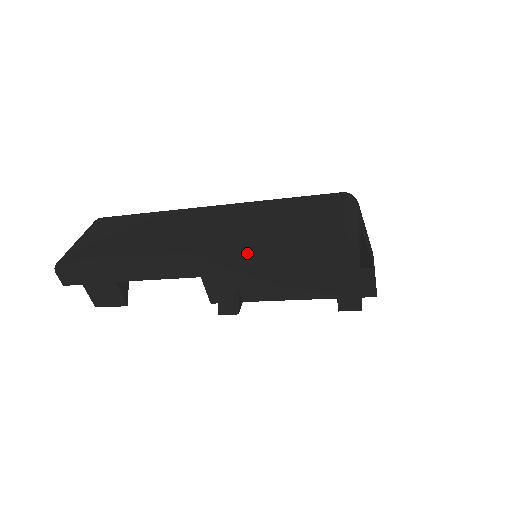
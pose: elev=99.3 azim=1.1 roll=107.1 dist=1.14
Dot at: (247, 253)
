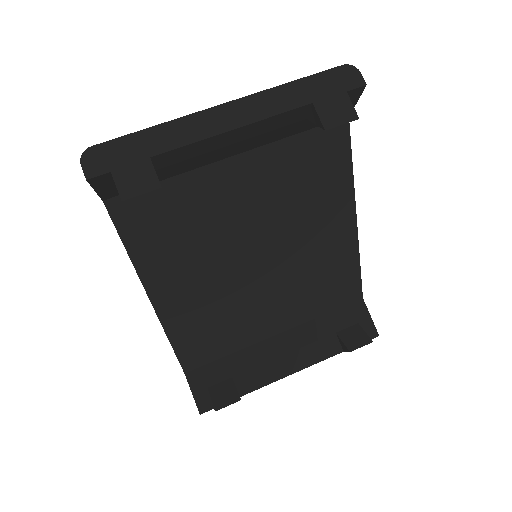
Dot at: (276, 92)
